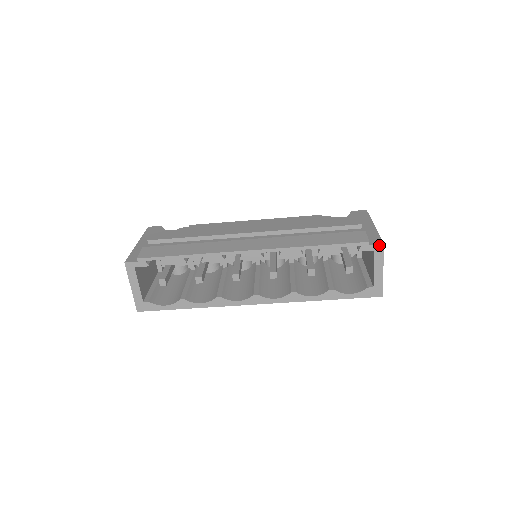
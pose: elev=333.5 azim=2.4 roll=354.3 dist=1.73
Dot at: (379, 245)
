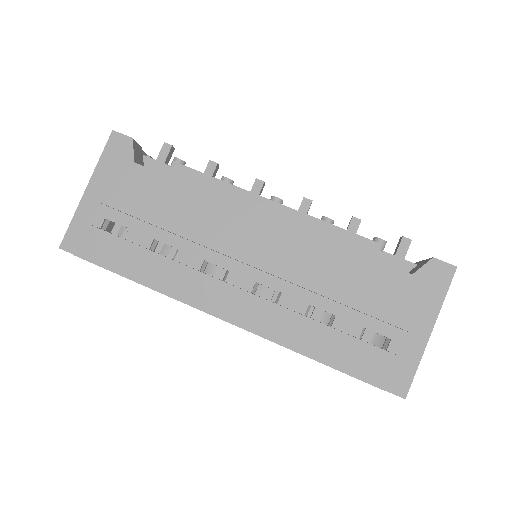
Dot at: occluded
